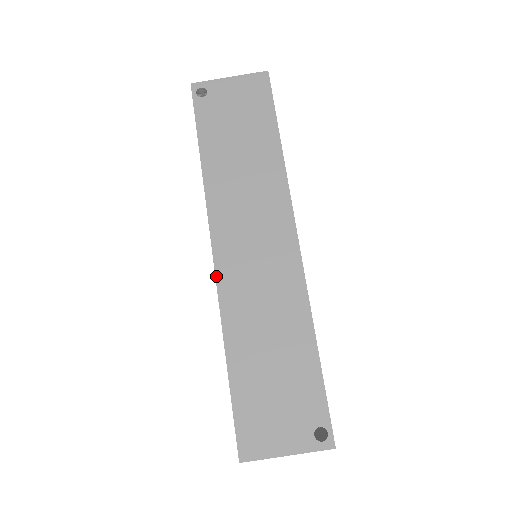
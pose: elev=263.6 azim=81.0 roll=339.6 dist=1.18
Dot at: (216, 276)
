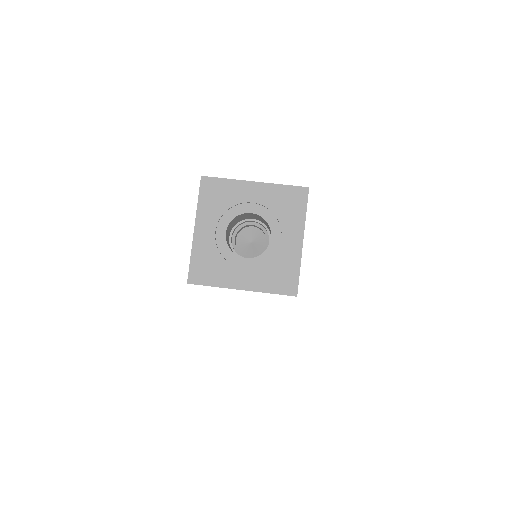
Dot at: occluded
